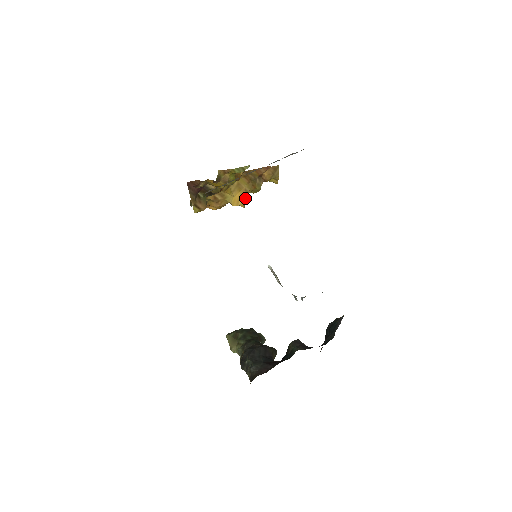
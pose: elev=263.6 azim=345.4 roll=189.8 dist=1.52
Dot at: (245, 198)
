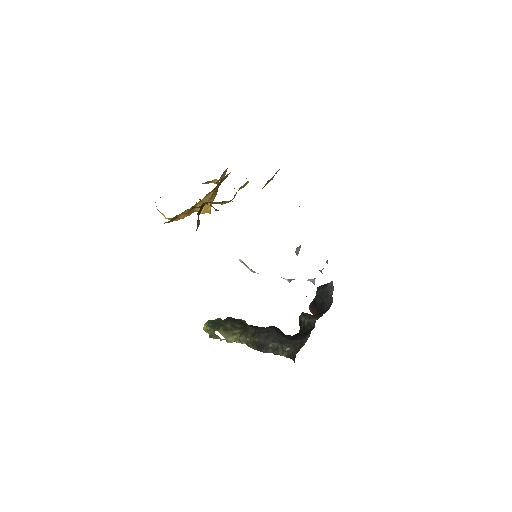
Dot at: occluded
